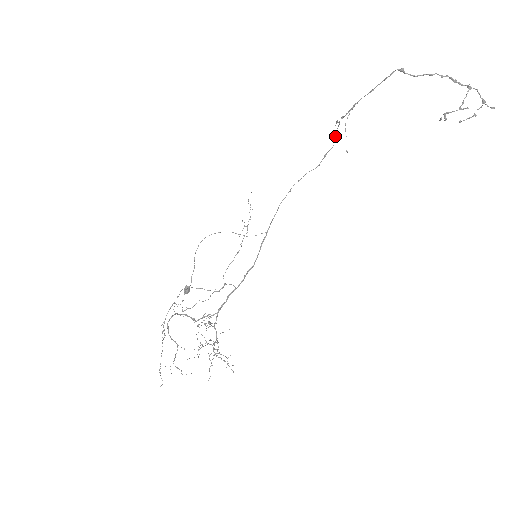
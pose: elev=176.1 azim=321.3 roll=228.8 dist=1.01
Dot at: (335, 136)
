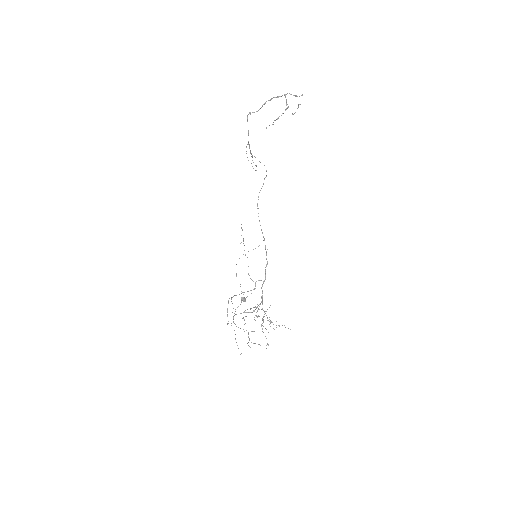
Dot at: occluded
